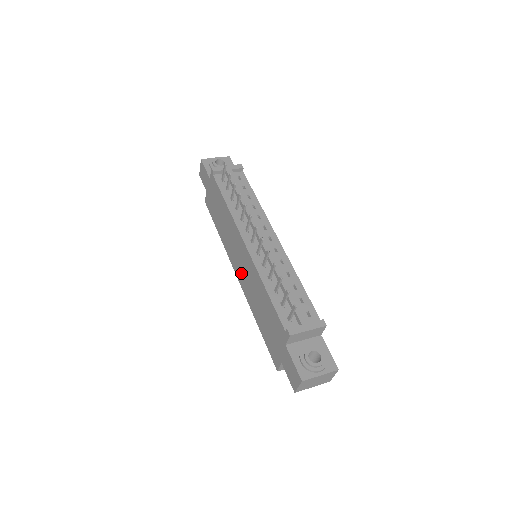
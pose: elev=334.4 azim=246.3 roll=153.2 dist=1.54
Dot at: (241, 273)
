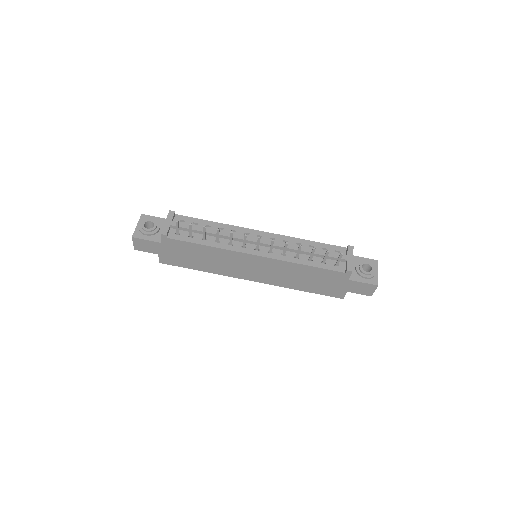
Dot at: (259, 276)
